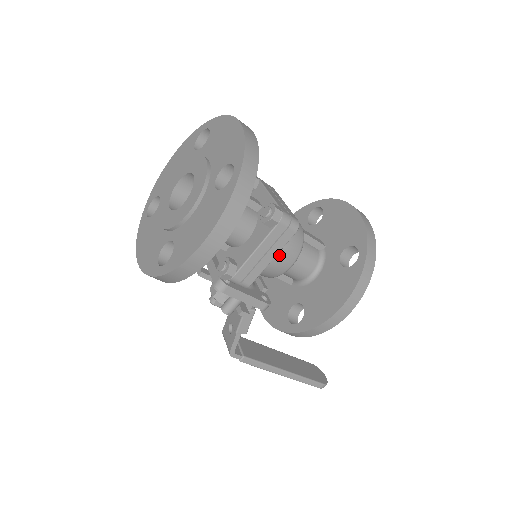
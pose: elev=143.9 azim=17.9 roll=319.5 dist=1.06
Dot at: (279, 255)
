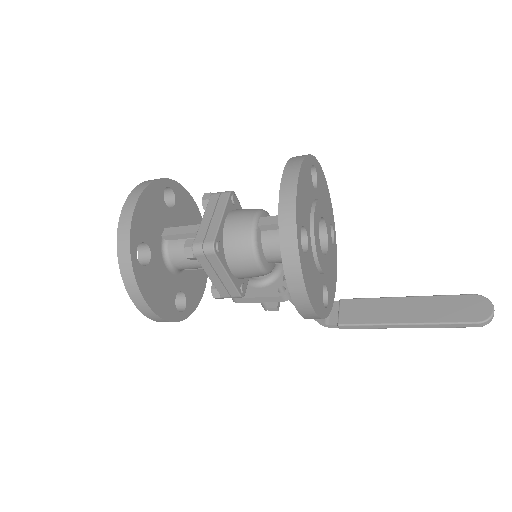
Dot at: (236, 267)
